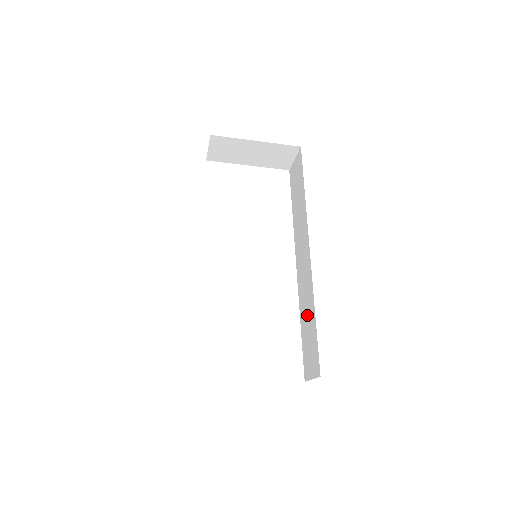
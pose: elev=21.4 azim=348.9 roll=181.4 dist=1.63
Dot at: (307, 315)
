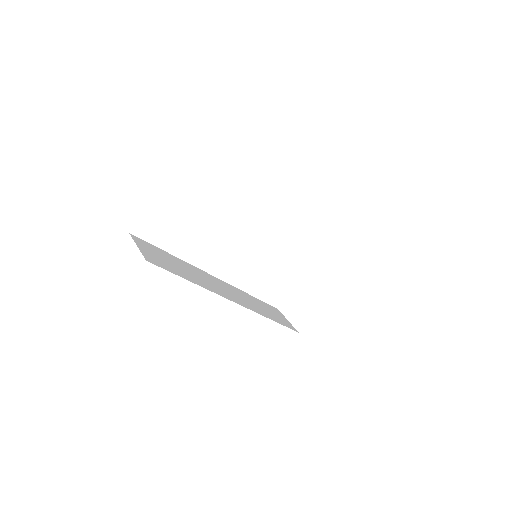
Dot at: occluded
